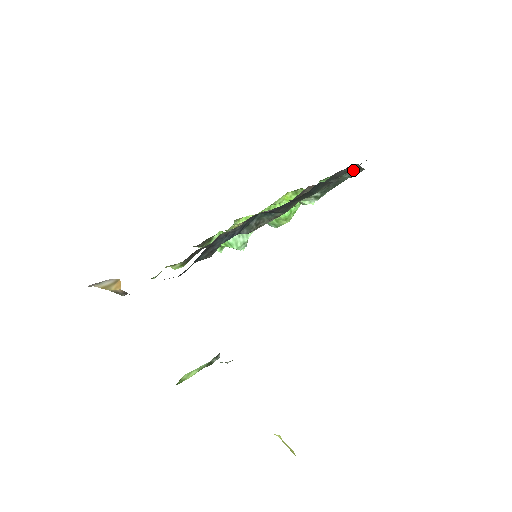
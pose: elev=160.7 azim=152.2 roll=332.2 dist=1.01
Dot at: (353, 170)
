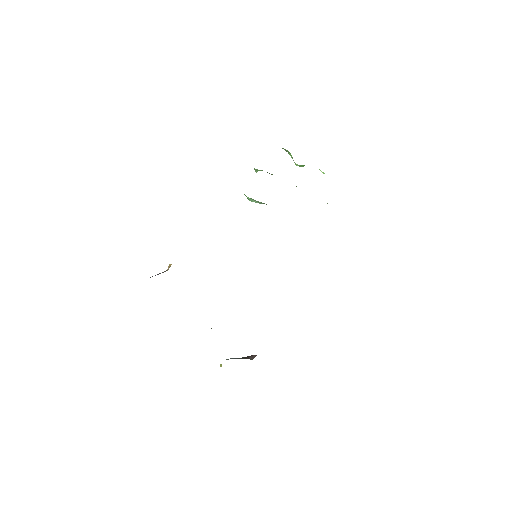
Dot at: occluded
